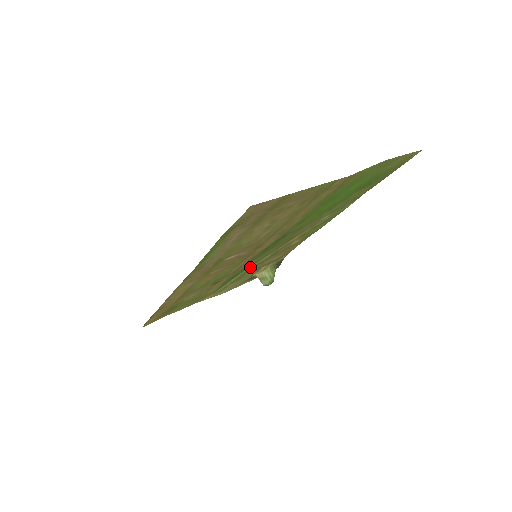
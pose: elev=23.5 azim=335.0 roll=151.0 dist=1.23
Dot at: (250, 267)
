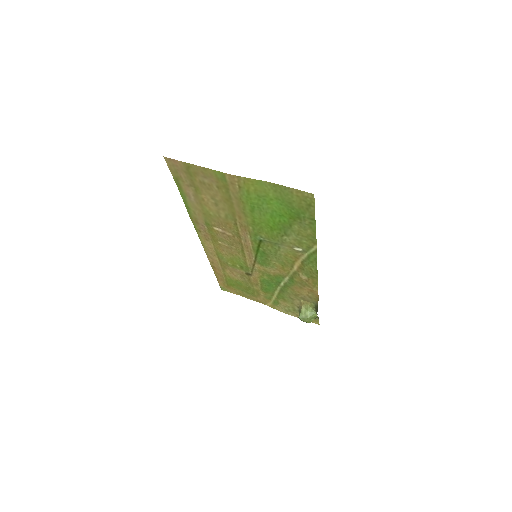
Dot at: (281, 284)
